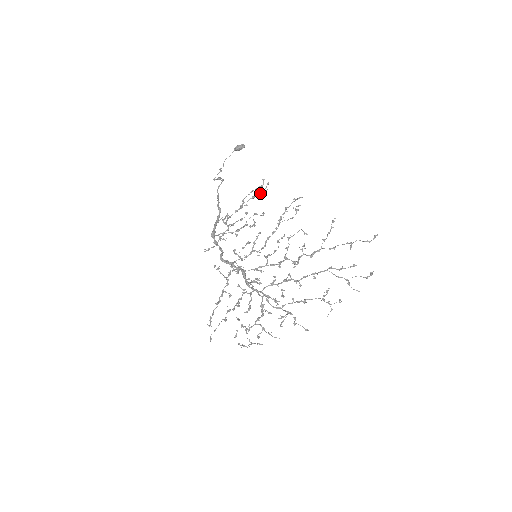
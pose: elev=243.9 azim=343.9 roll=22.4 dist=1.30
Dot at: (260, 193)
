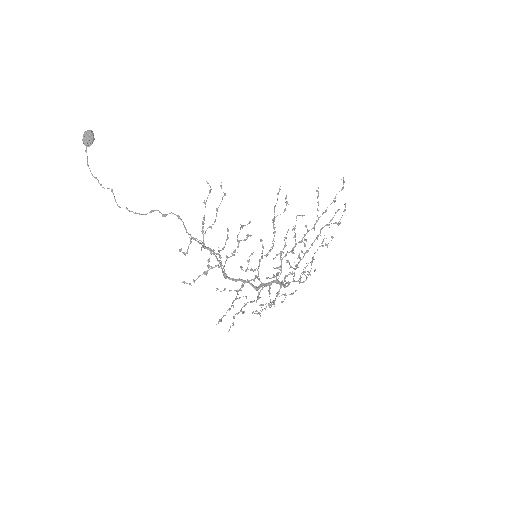
Dot at: occluded
